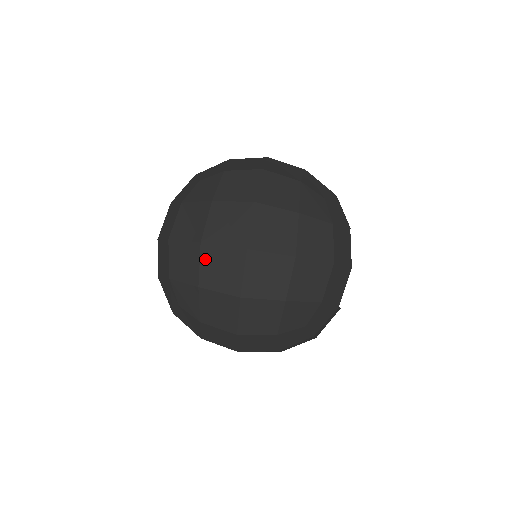
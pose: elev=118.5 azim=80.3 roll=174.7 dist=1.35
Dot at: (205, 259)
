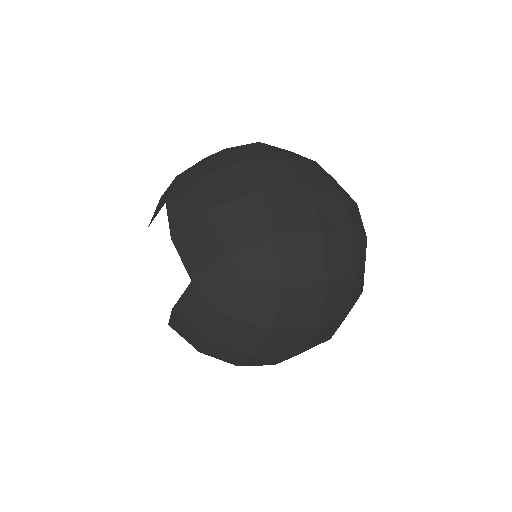
Dot at: (270, 206)
